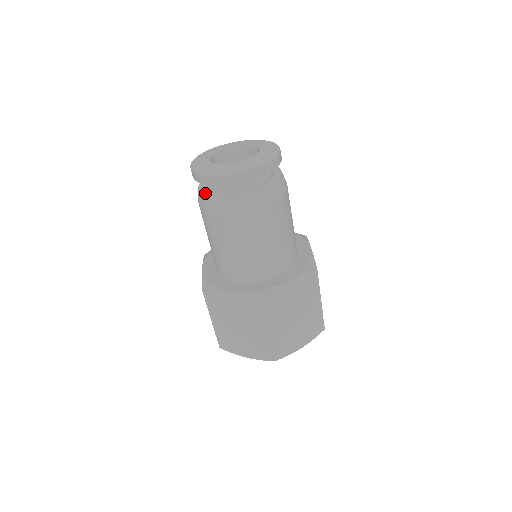
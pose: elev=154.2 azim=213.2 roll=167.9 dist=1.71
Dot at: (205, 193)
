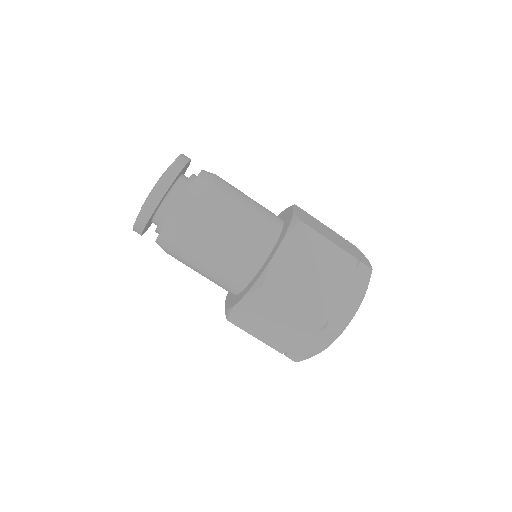
Dot at: occluded
